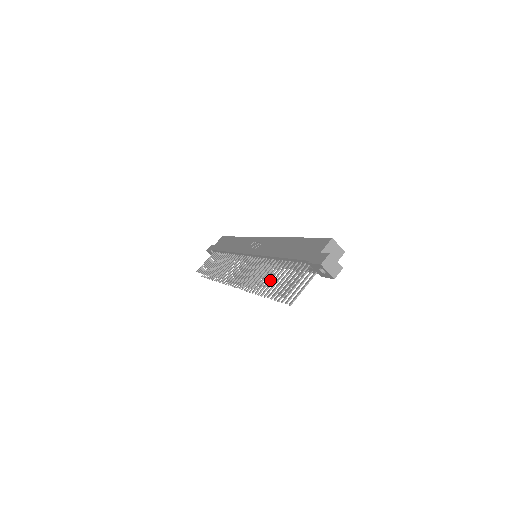
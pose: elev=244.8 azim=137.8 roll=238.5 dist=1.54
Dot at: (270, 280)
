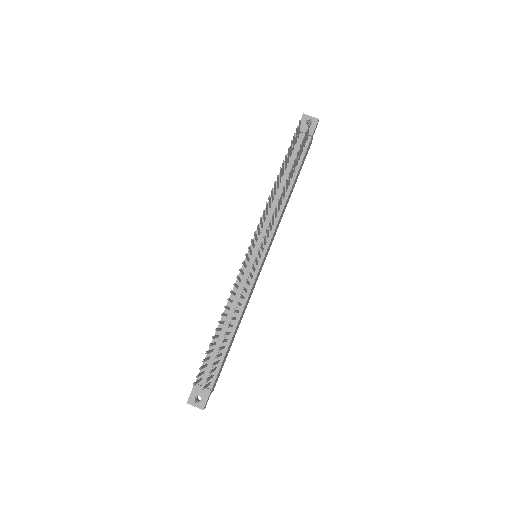
Dot at: occluded
